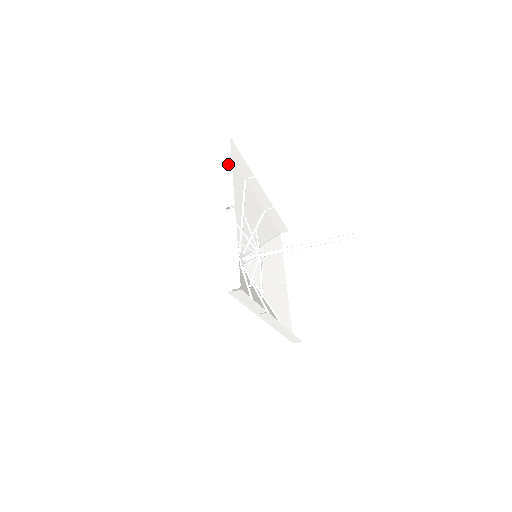
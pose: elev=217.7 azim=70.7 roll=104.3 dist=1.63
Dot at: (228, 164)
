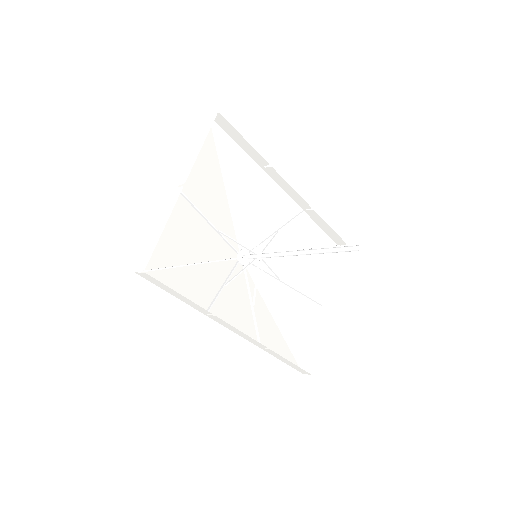
Dot at: (202, 140)
